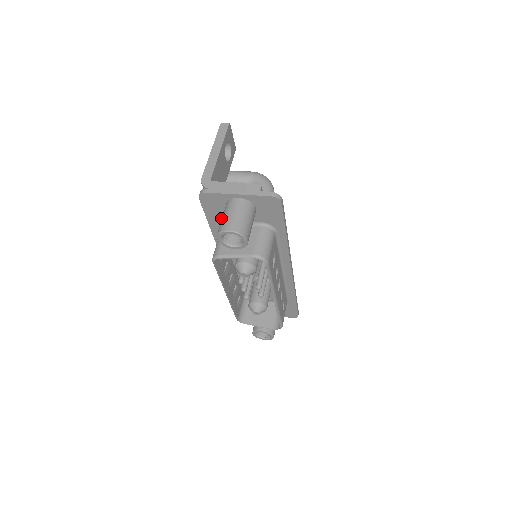
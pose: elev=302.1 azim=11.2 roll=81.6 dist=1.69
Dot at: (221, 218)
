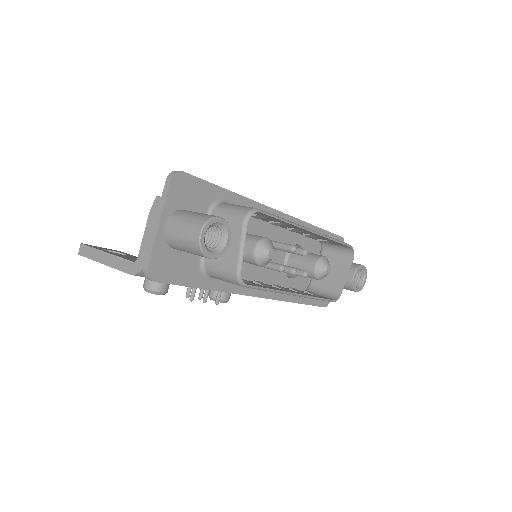
Dot at: (190, 266)
